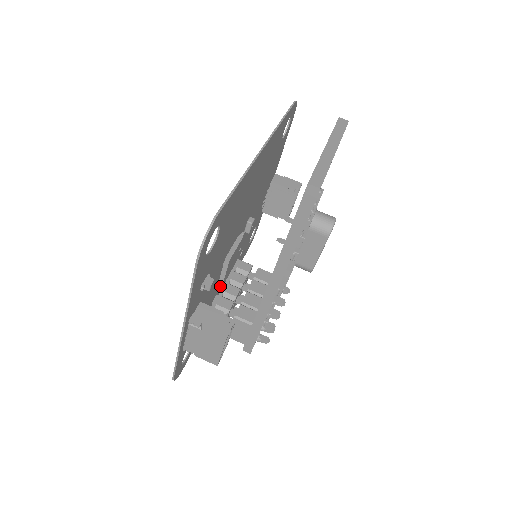
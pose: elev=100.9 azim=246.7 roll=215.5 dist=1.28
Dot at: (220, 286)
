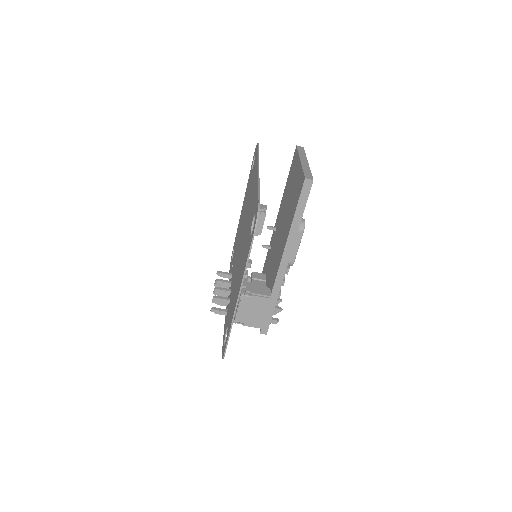
Dot at: occluded
